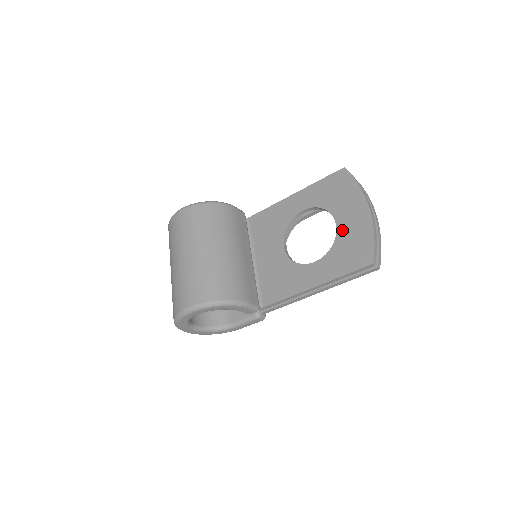
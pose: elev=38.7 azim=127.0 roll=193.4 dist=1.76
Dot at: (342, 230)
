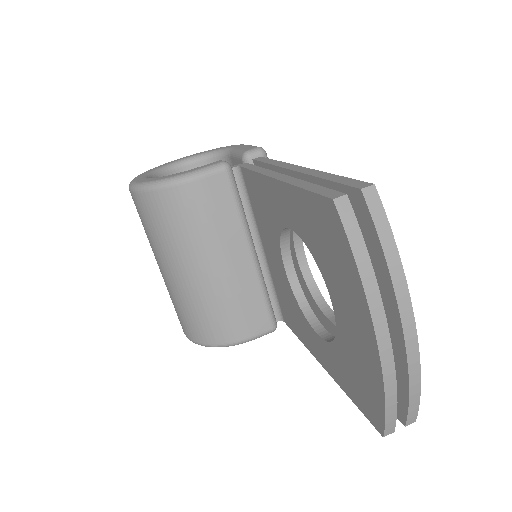
Dot at: (342, 333)
